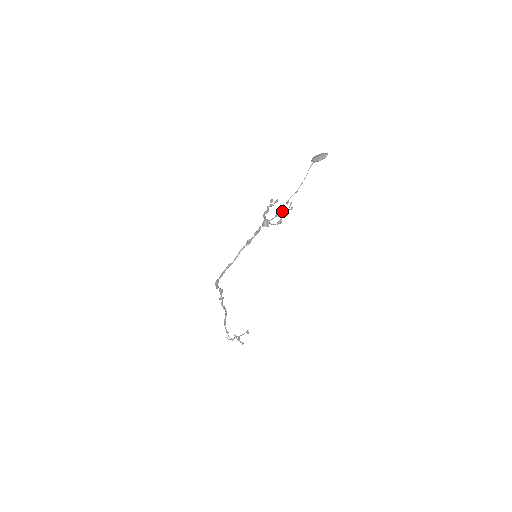
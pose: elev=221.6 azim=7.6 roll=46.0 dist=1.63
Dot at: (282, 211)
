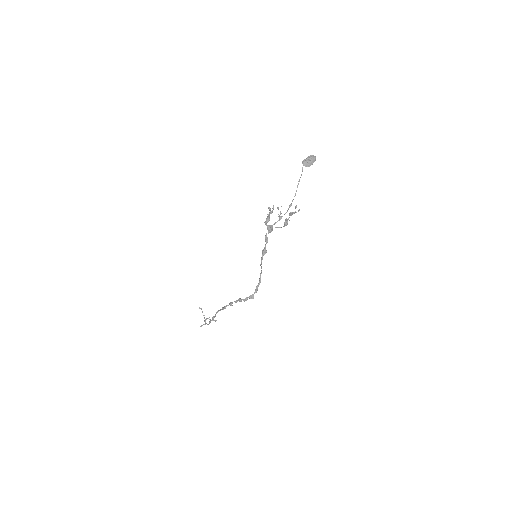
Dot at: (281, 213)
